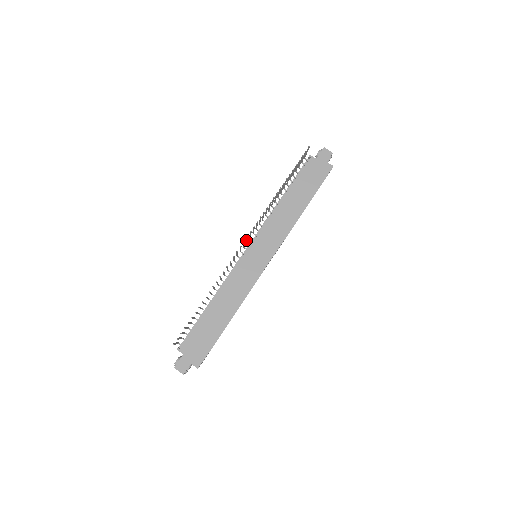
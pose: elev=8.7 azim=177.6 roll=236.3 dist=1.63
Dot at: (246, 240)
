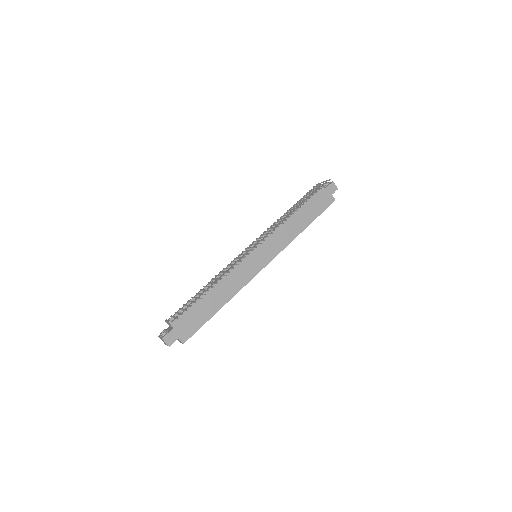
Dot at: (257, 241)
